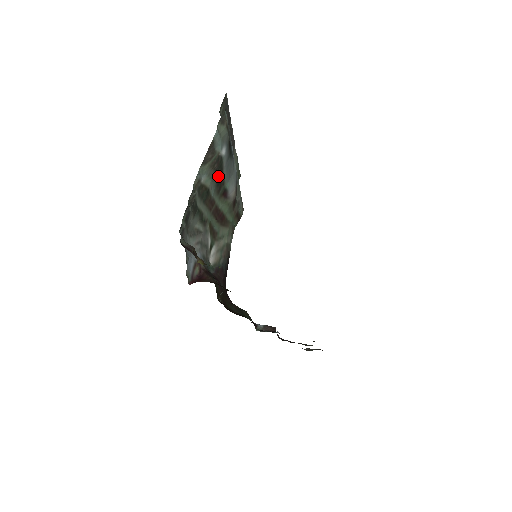
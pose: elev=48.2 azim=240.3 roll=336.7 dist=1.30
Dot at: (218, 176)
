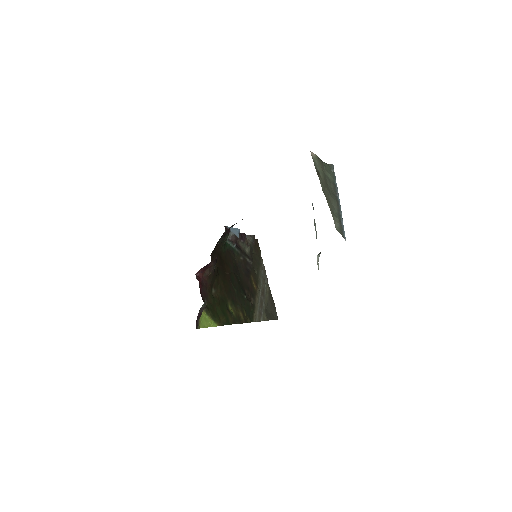
Dot at: occluded
